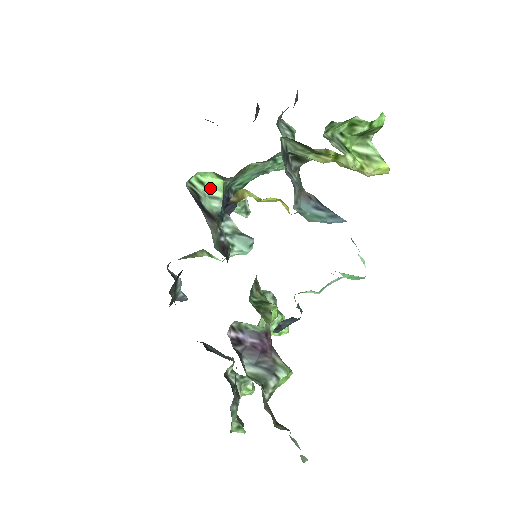
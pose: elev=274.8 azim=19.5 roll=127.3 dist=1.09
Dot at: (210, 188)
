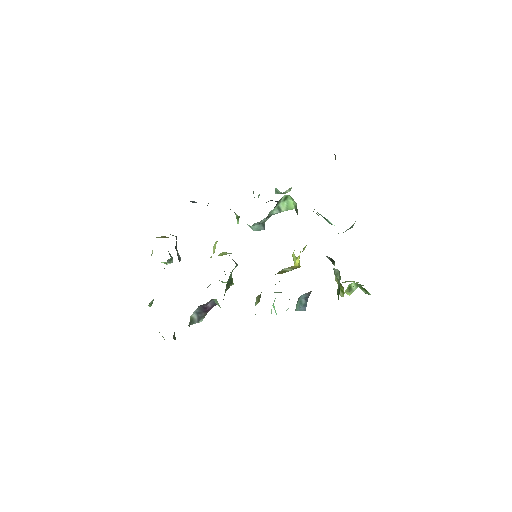
Dot at: (285, 203)
